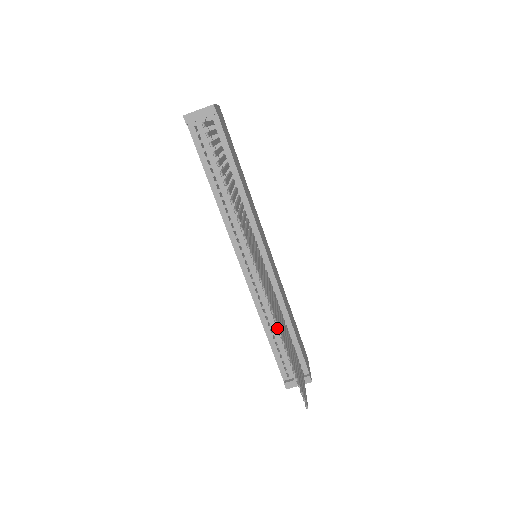
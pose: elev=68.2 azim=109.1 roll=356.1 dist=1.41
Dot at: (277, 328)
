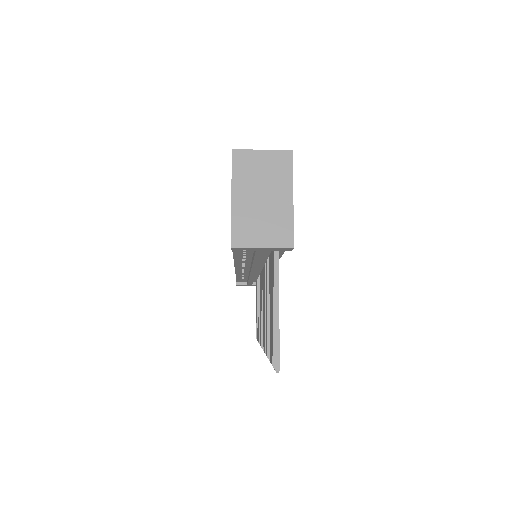
Dot at: occluded
